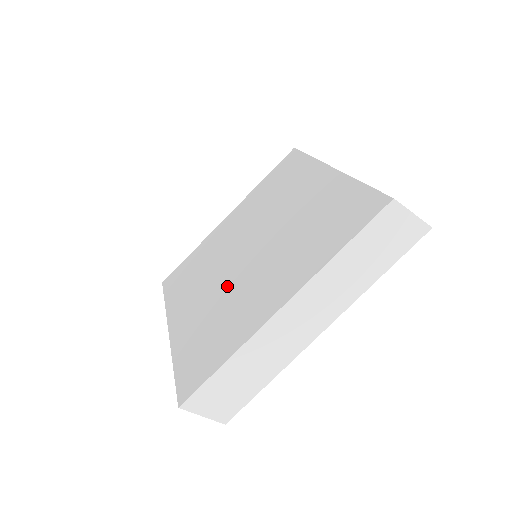
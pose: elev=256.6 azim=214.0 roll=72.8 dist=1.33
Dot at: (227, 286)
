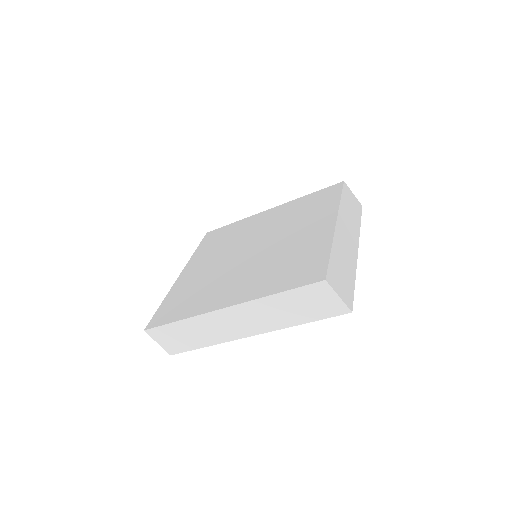
Dot at: (223, 268)
